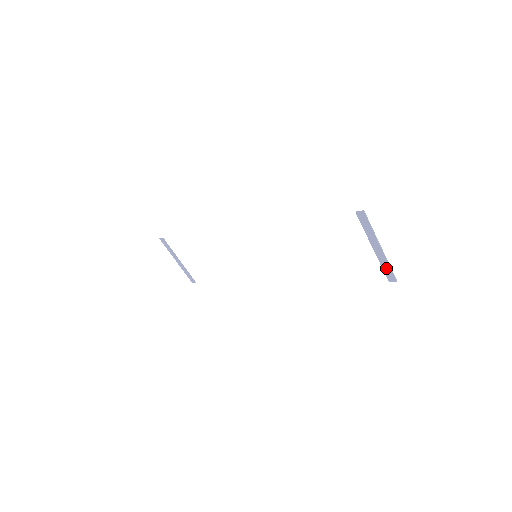
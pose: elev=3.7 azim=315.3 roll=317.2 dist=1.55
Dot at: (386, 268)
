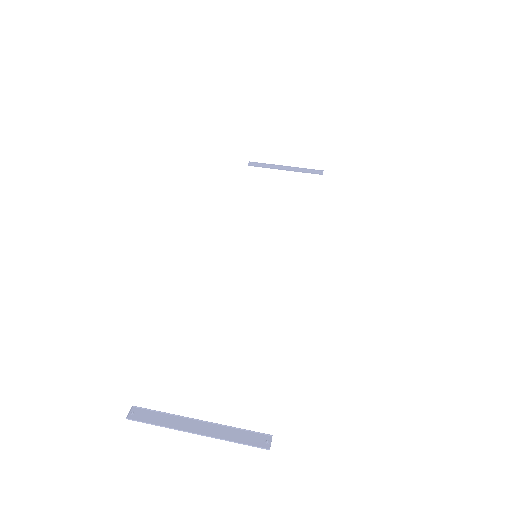
Dot at: (240, 436)
